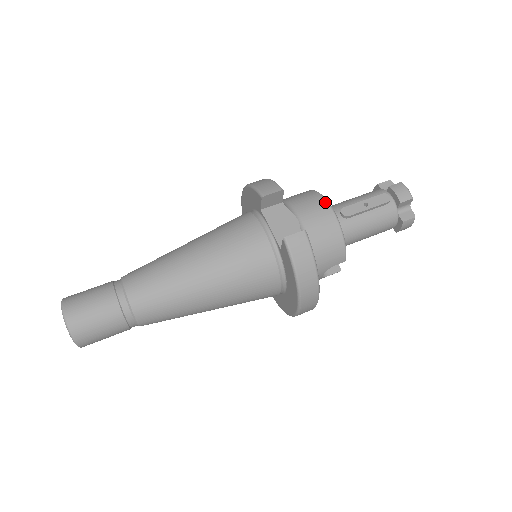
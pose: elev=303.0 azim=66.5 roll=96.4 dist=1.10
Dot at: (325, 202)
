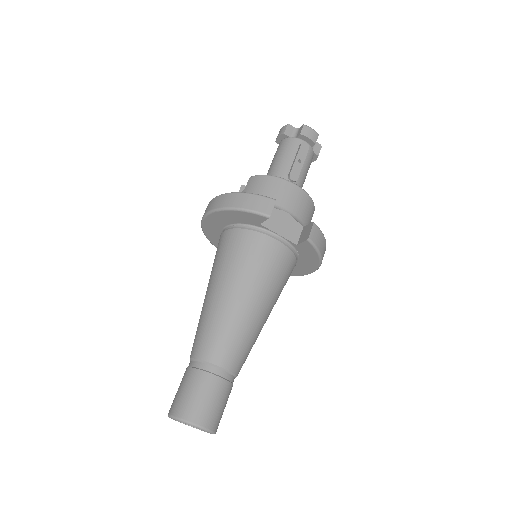
Dot at: (290, 183)
